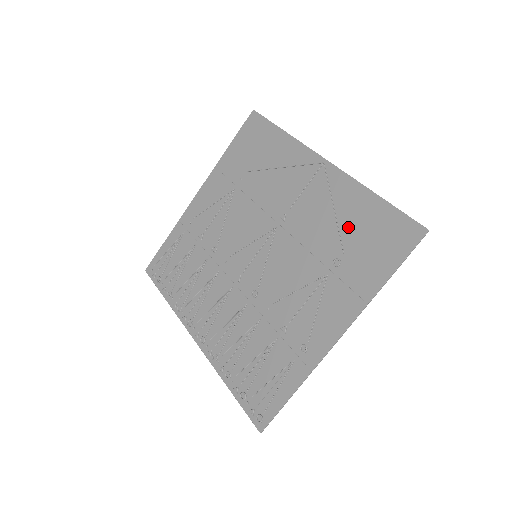
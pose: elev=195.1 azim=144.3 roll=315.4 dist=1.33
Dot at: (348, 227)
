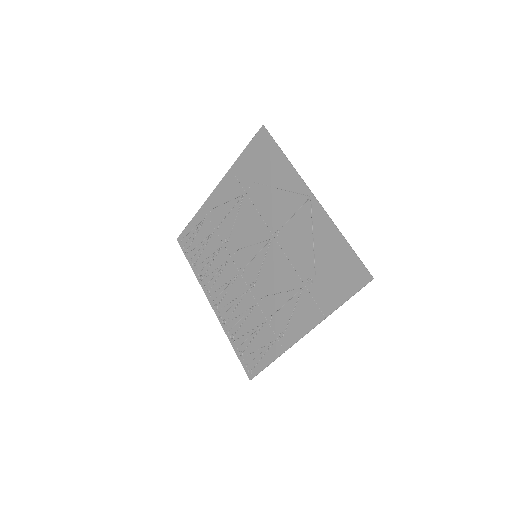
Dot at: (321, 257)
